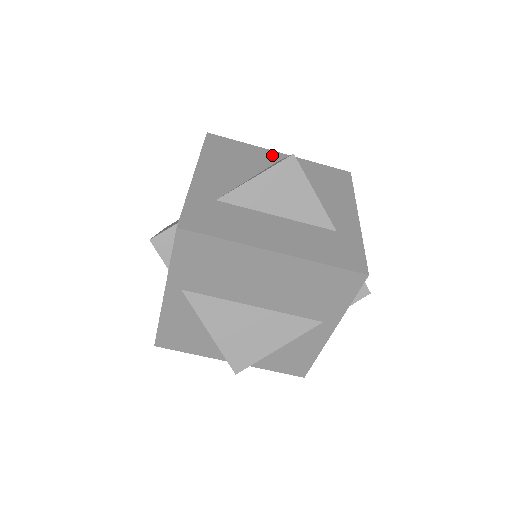
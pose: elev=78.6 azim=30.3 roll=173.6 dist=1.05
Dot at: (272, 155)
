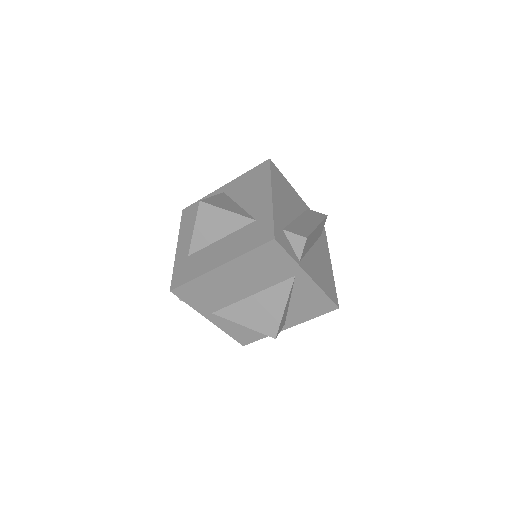
Dot at: (219, 192)
